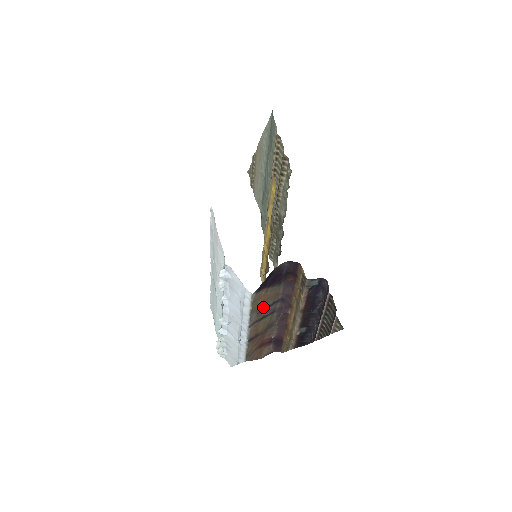
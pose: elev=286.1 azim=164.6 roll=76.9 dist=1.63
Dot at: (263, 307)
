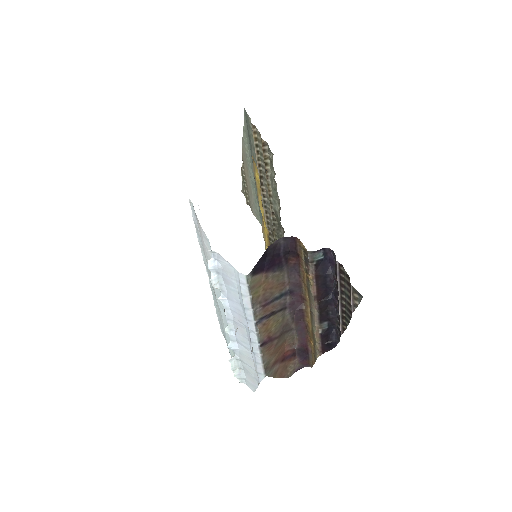
Dot at: (268, 299)
